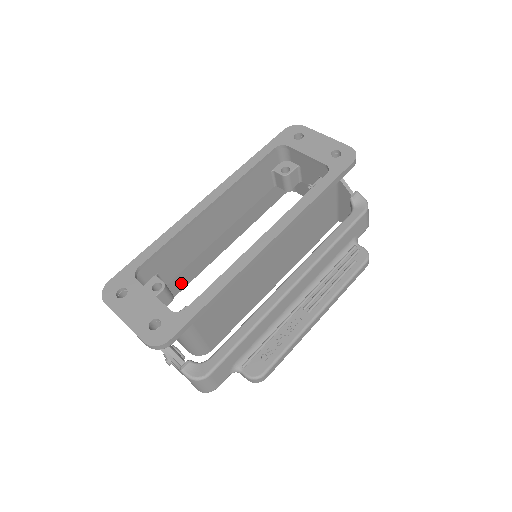
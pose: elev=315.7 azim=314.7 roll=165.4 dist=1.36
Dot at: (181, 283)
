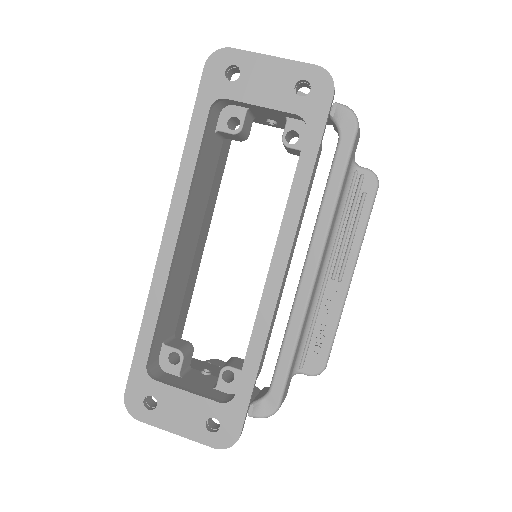
Dot at: (184, 314)
